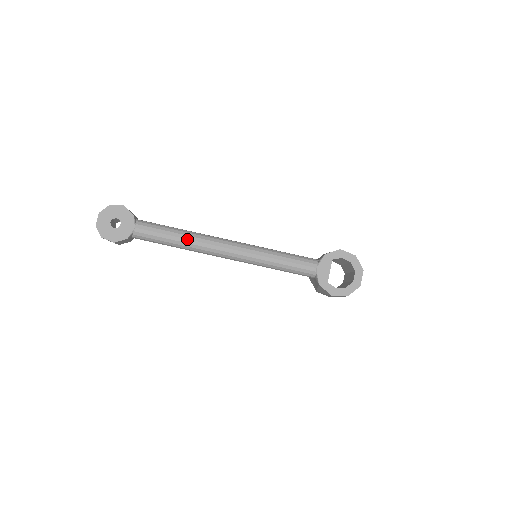
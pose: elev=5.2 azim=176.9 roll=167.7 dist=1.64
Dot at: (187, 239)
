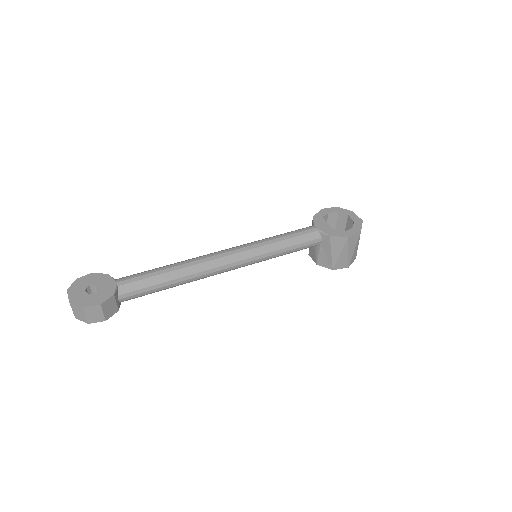
Dot at: (180, 265)
